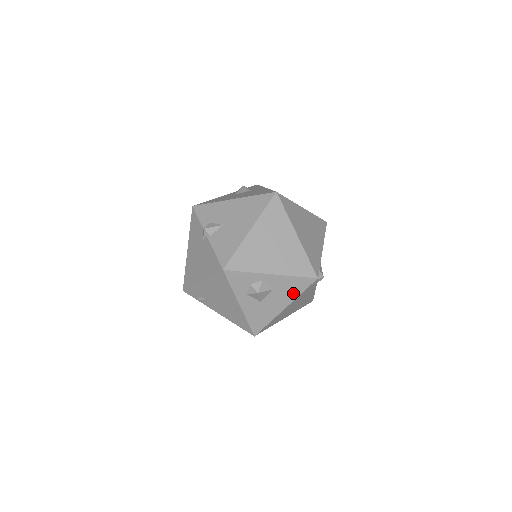
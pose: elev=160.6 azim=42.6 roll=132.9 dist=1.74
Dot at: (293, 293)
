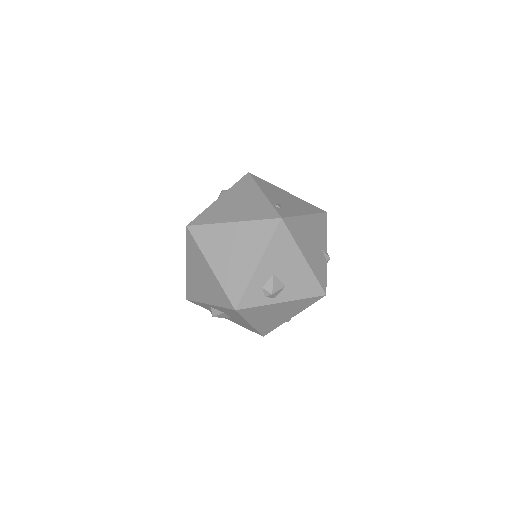
Dot at: (238, 316)
